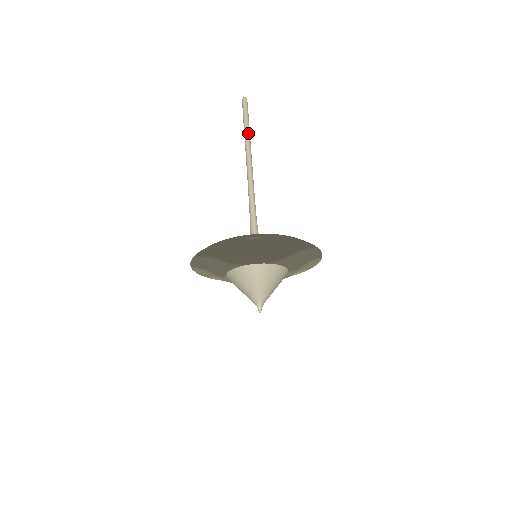
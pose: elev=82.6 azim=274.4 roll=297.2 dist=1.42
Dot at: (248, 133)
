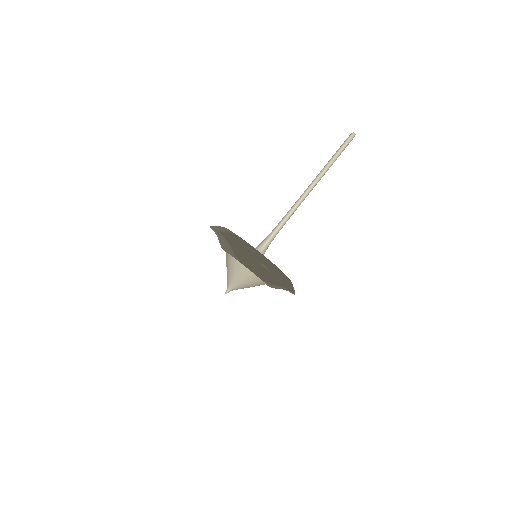
Dot at: (331, 165)
